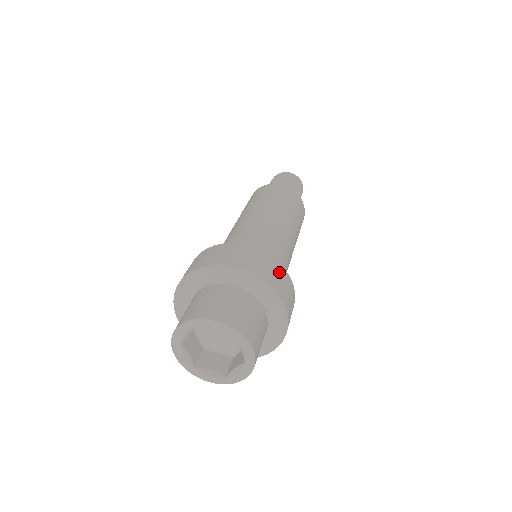
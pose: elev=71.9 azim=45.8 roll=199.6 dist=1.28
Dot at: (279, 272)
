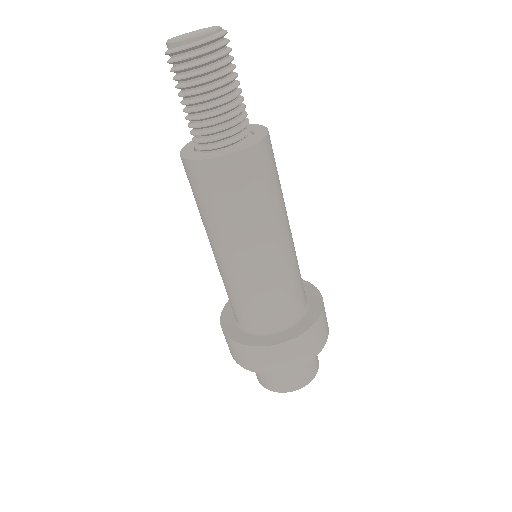
Dot at: (272, 355)
